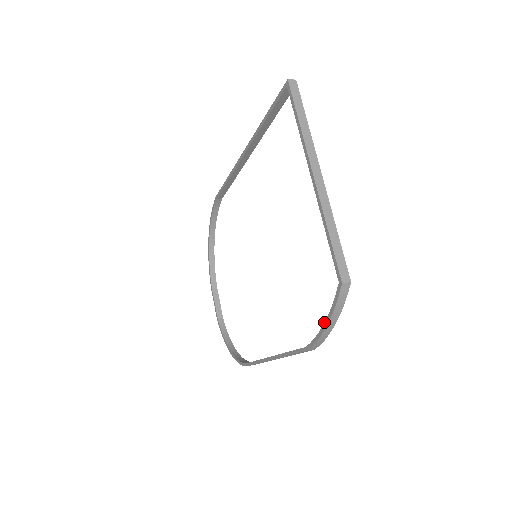
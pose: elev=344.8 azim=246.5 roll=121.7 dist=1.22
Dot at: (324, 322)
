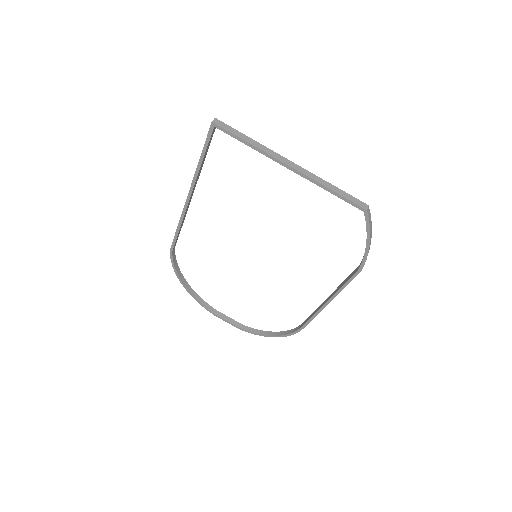
Dot at: (366, 243)
